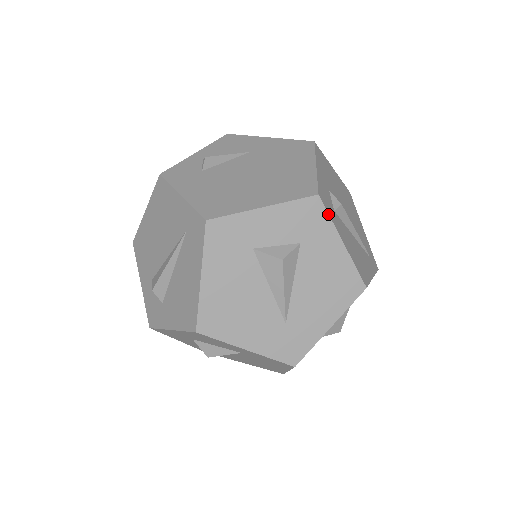
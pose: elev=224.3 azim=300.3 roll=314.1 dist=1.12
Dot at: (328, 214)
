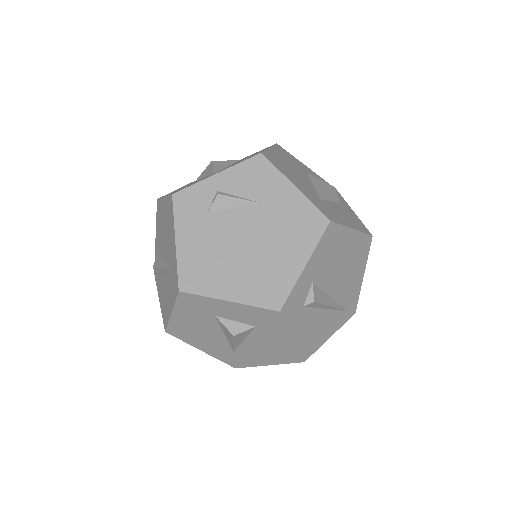
Dot at: (285, 323)
